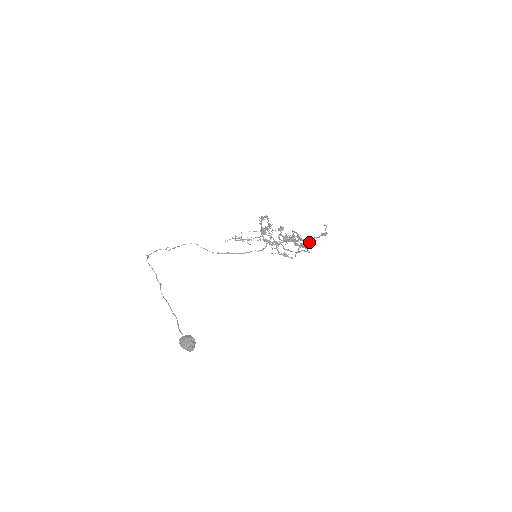
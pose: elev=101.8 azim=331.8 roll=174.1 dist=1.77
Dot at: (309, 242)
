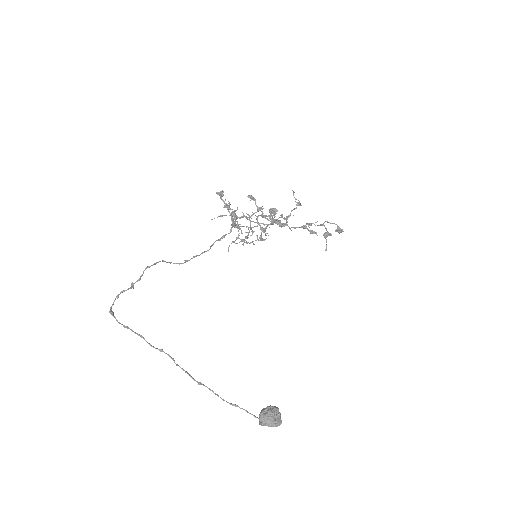
Dot at: (288, 217)
